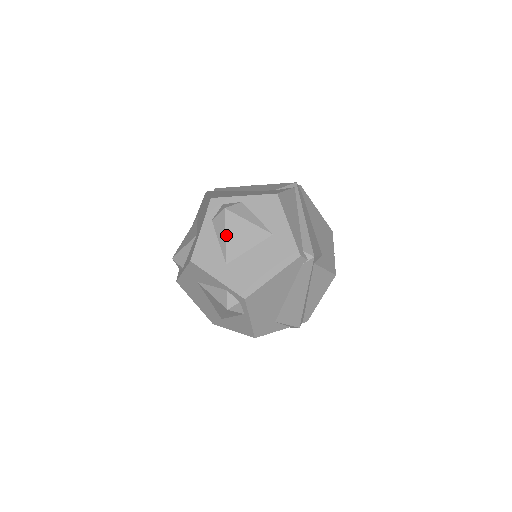
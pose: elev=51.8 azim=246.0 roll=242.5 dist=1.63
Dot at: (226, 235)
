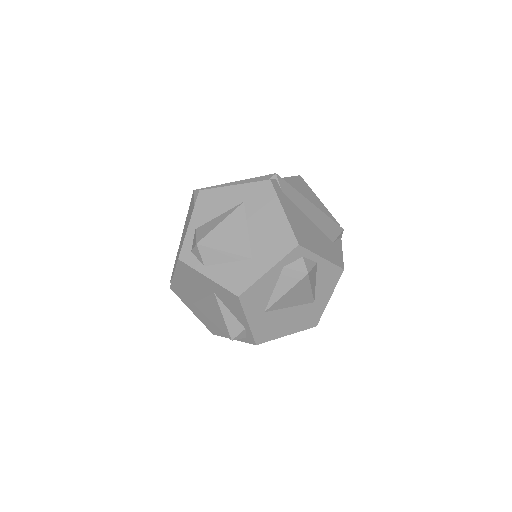
Dot at: (287, 293)
